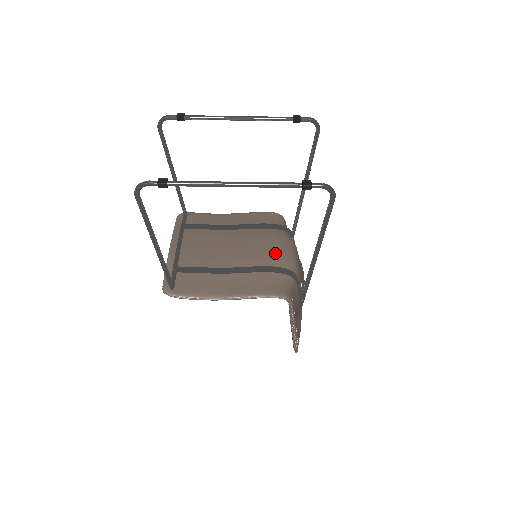
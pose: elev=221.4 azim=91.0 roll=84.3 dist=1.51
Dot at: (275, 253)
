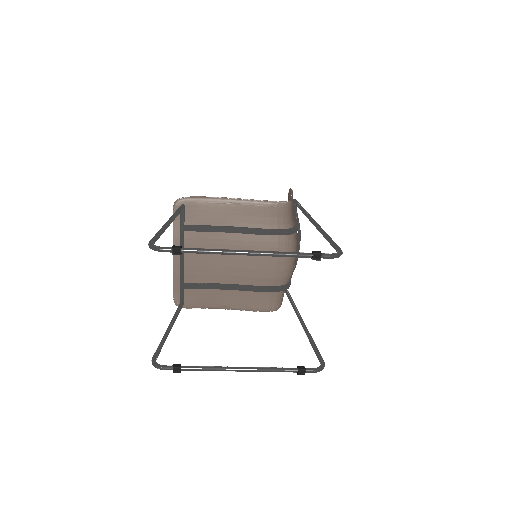
Dot at: (274, 271)
